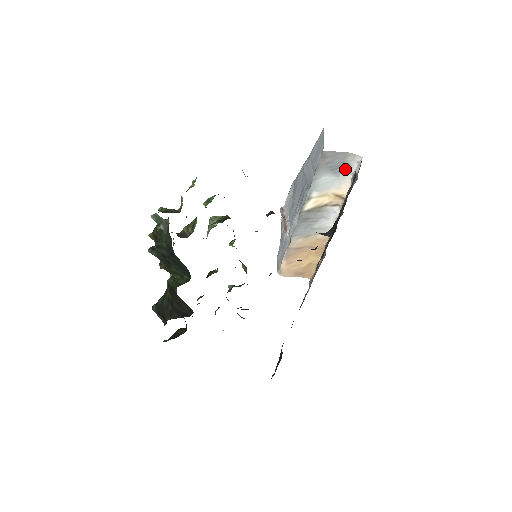
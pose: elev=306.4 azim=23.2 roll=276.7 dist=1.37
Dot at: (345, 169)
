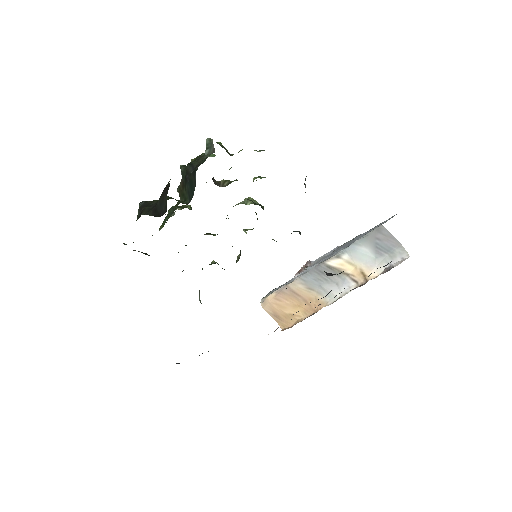
Dot at: (387, 256)
